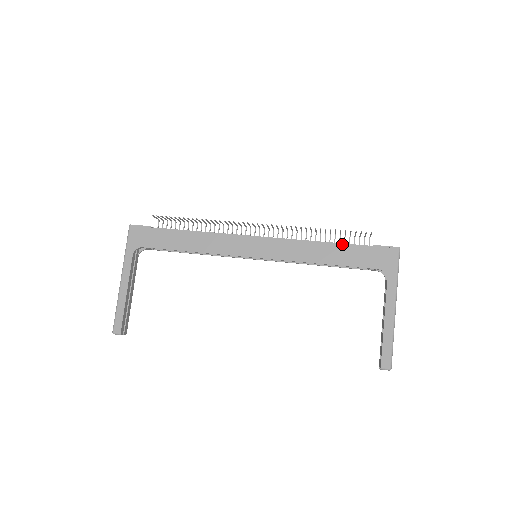
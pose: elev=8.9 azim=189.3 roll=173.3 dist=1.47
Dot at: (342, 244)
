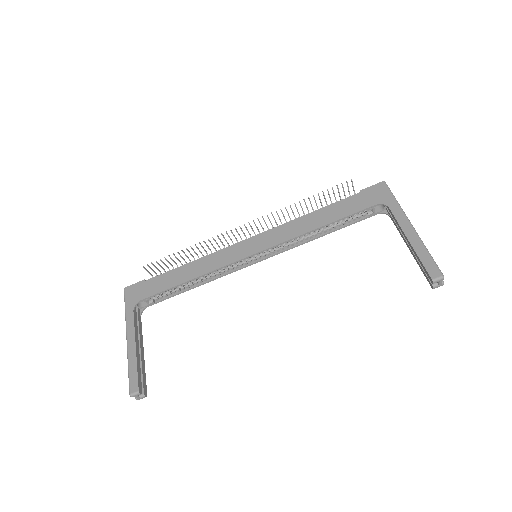
Dot at: (331, 204)
